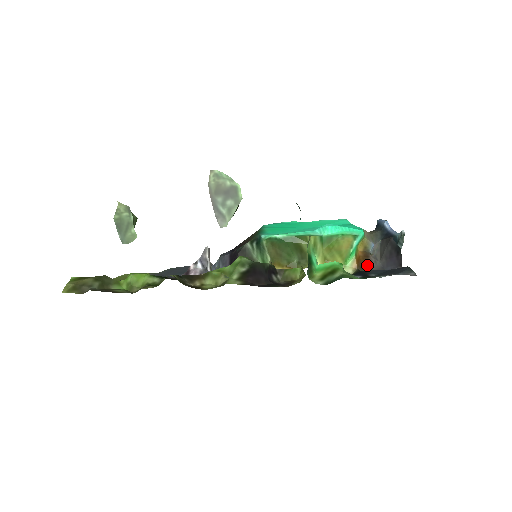
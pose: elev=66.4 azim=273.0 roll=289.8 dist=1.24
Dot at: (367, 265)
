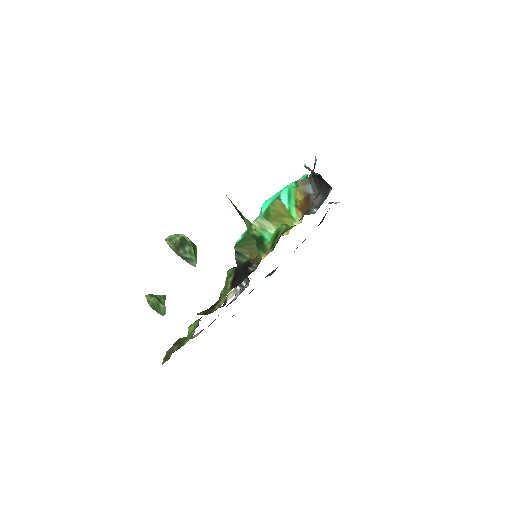
Dot at: (311, 205)
